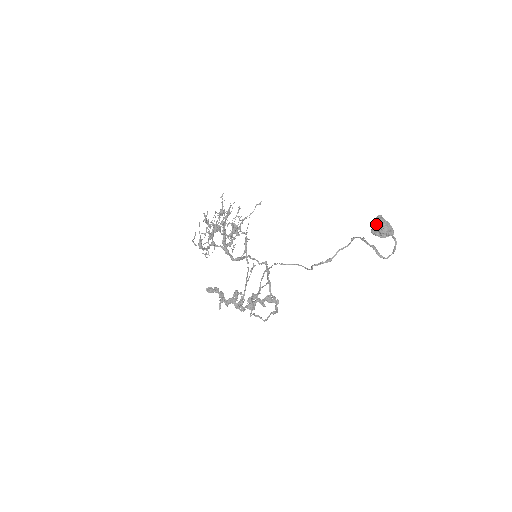
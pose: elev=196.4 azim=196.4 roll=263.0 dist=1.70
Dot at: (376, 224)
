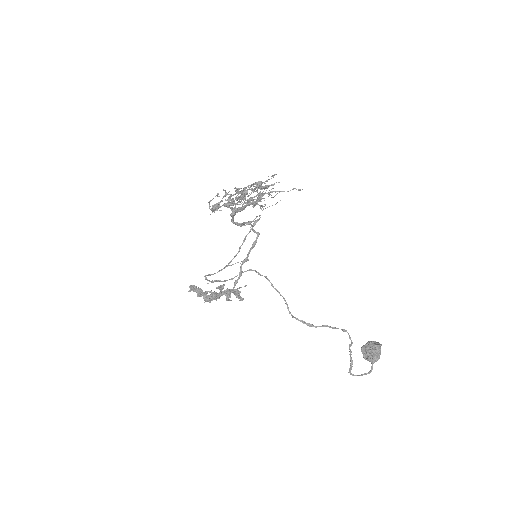
Dot at: (371, 350)
